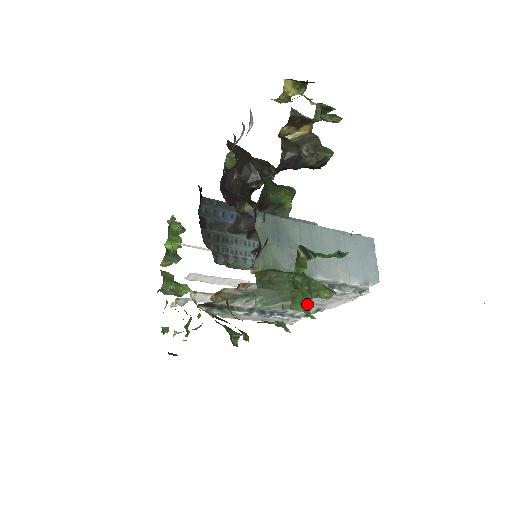
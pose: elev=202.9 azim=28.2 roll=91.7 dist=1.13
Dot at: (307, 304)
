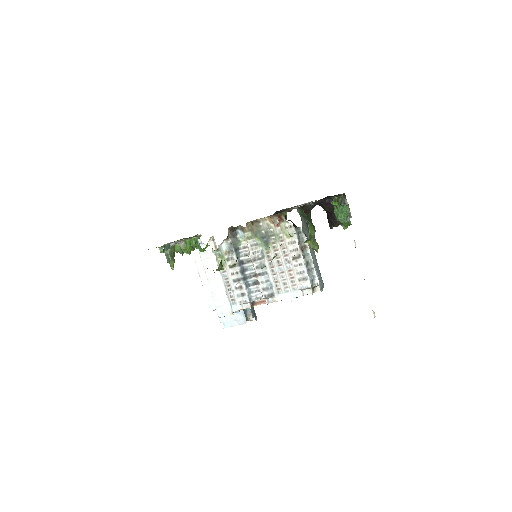
Dot at: (312, 235)
